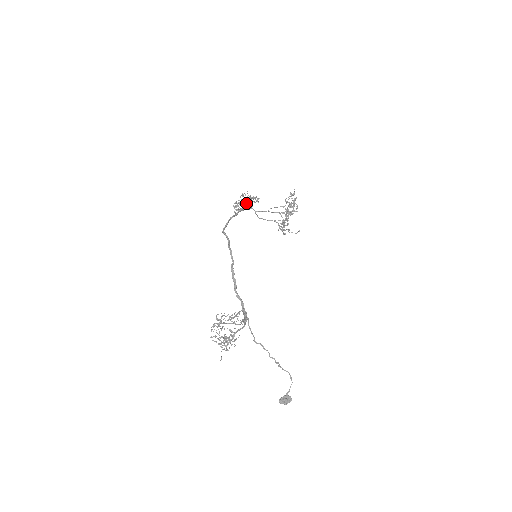
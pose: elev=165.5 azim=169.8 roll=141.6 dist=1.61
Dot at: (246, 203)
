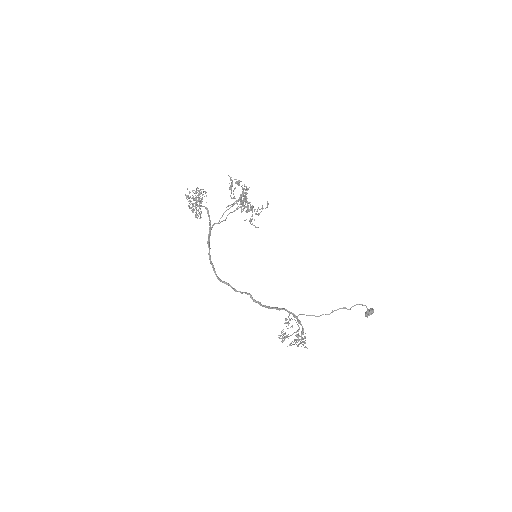
Dot at: (199, 207)
